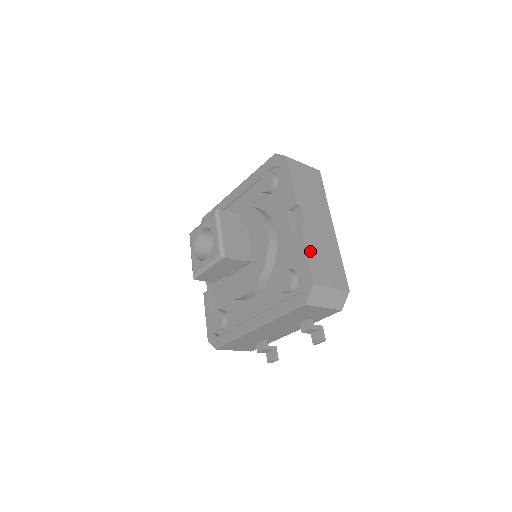
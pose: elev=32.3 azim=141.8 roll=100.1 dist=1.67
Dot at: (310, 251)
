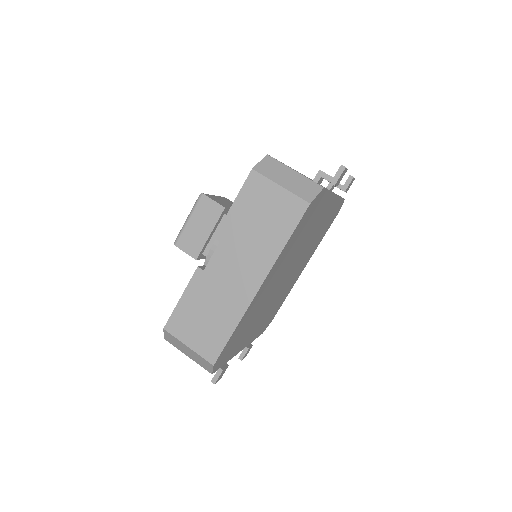
Dot at: (188, 297)
